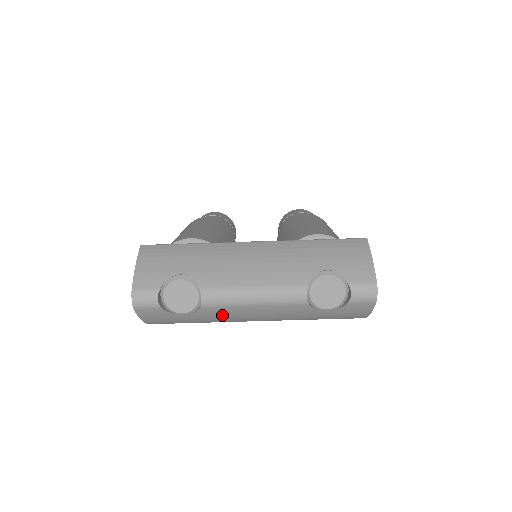
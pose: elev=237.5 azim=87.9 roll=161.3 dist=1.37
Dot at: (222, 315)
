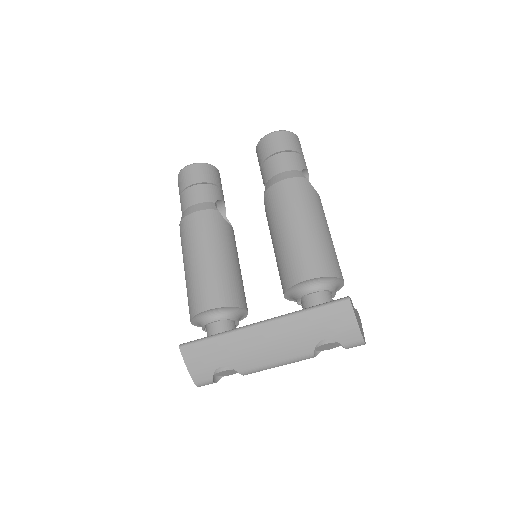
Dot at: occluded
